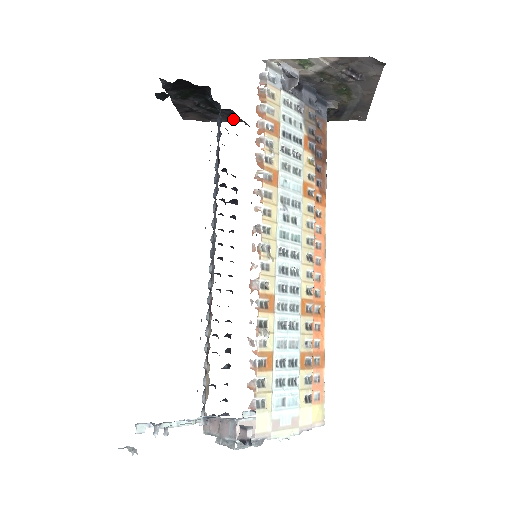
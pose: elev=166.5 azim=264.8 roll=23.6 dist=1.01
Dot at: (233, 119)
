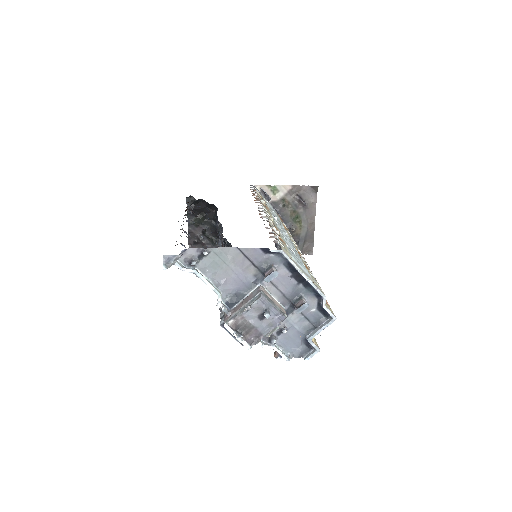
Dot at: occluded
